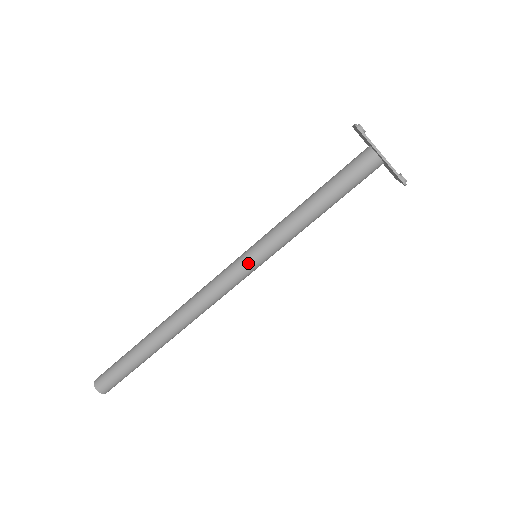
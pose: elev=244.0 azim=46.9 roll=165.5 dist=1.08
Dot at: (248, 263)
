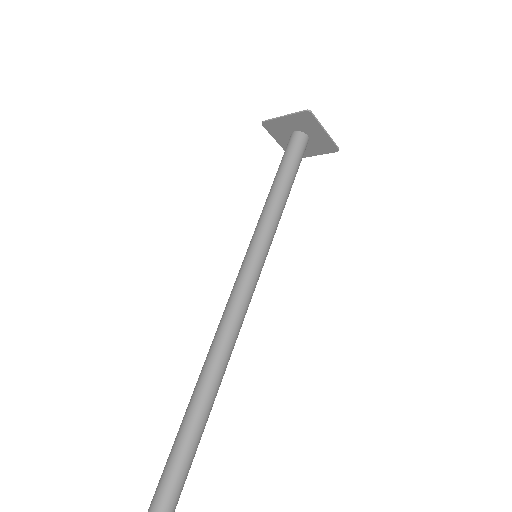
Dot at: (247, 258)
